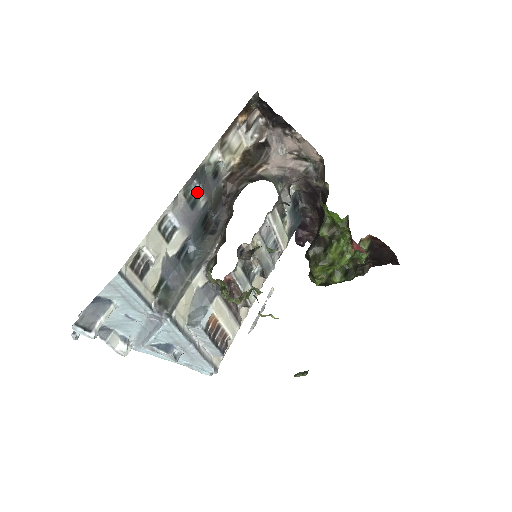
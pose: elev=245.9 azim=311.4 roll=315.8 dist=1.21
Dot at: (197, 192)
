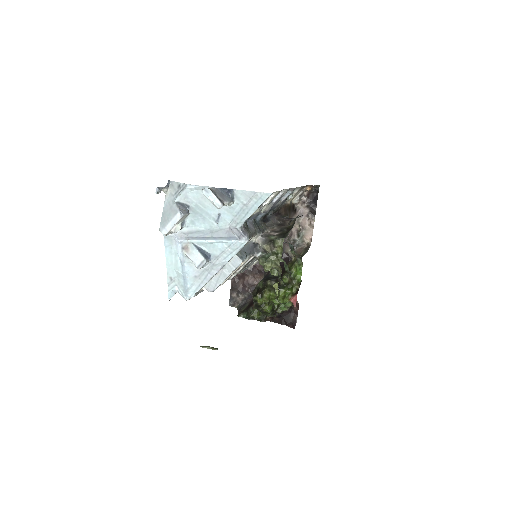
Dot at: occluded
